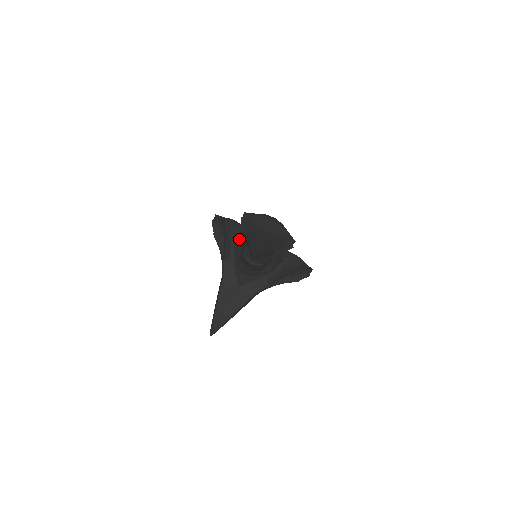
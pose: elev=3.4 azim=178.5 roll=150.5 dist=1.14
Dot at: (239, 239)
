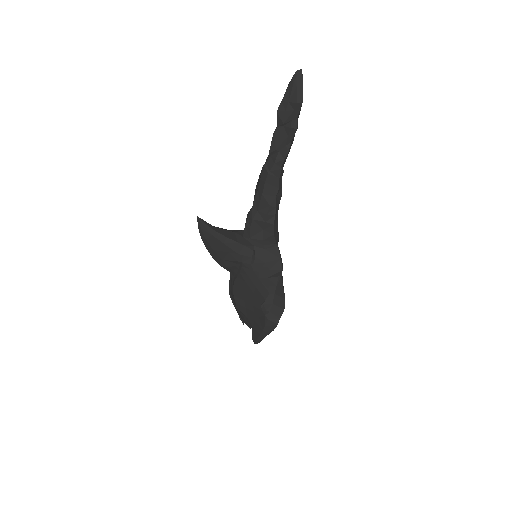
Dot at: occluded
